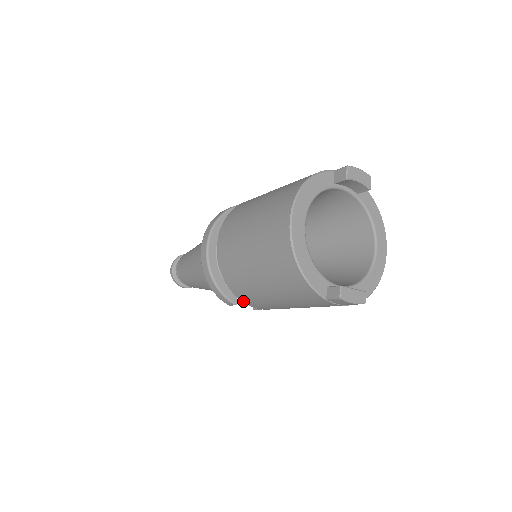
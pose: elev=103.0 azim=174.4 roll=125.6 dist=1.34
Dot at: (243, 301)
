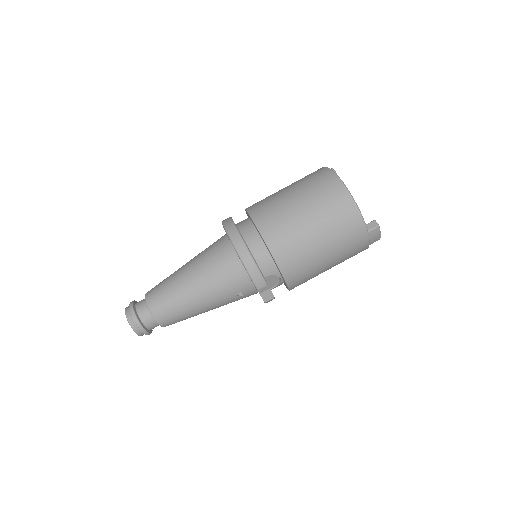
Dot at: (283, 272)
